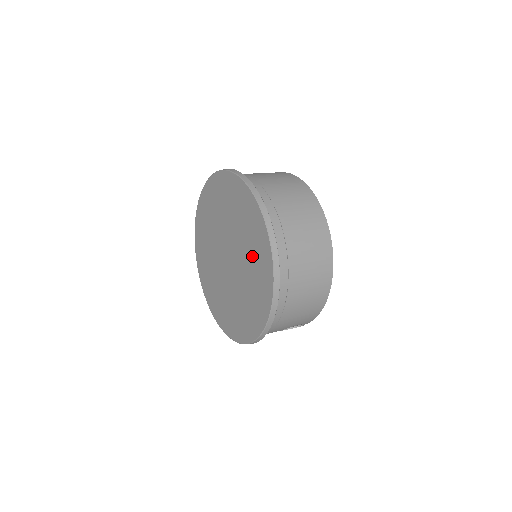
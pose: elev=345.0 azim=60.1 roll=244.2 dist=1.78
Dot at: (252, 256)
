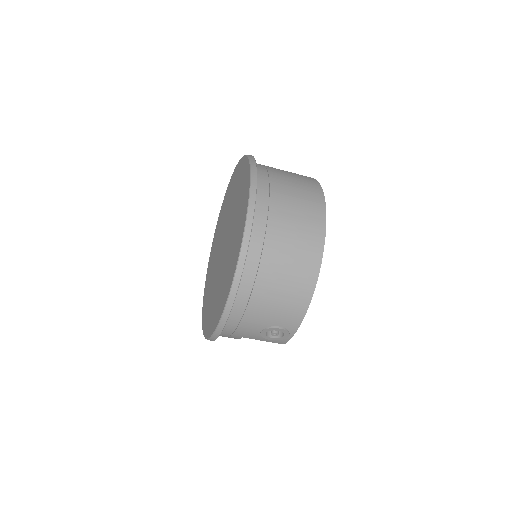
Dot at: (237, 222)
